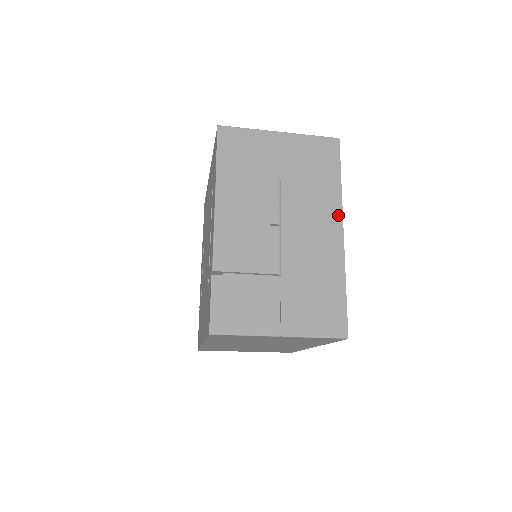
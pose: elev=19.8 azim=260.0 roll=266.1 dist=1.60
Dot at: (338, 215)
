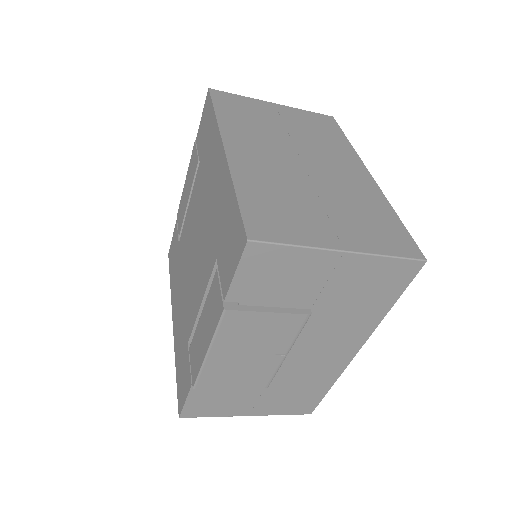
Dot at: (363, 339)
